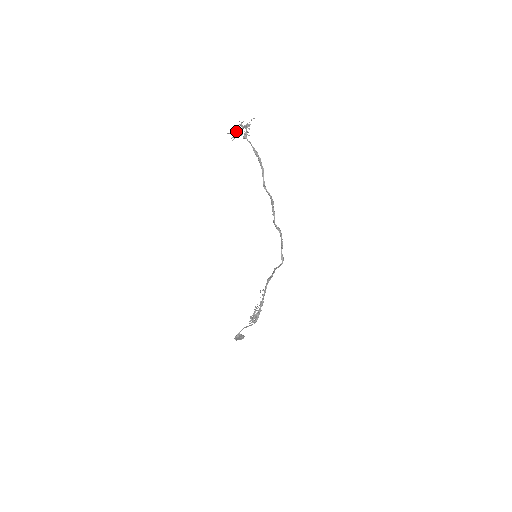
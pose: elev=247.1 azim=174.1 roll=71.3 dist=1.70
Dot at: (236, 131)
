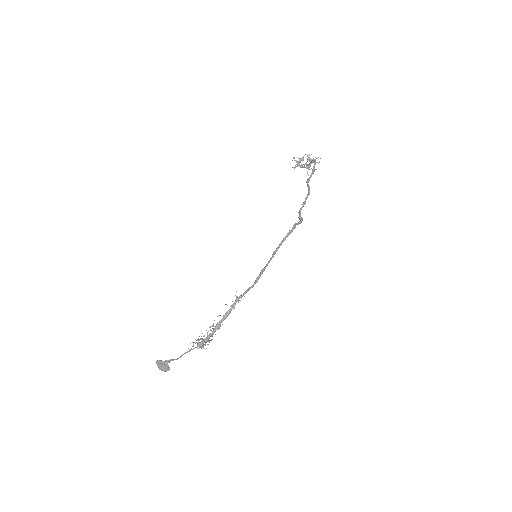
Dot at: (301, 159)
